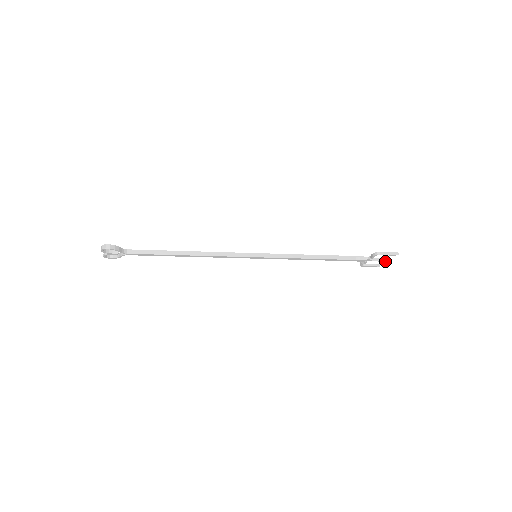
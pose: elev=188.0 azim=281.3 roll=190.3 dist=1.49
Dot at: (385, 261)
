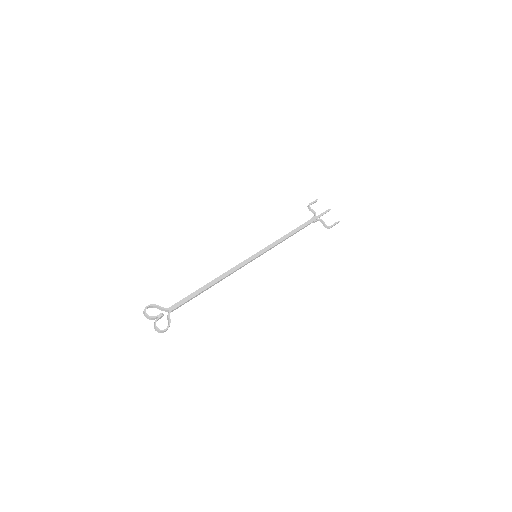
Dot at: (326, 212)
